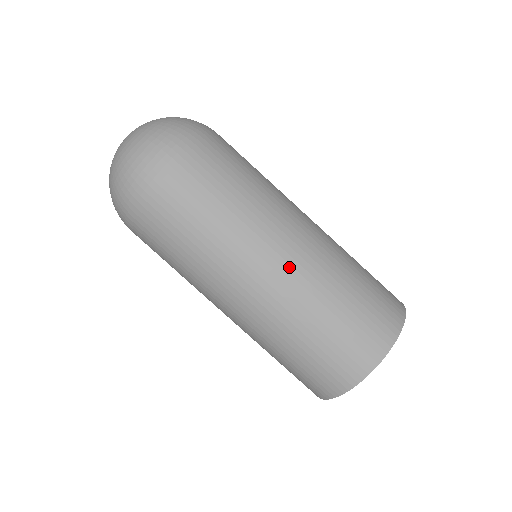
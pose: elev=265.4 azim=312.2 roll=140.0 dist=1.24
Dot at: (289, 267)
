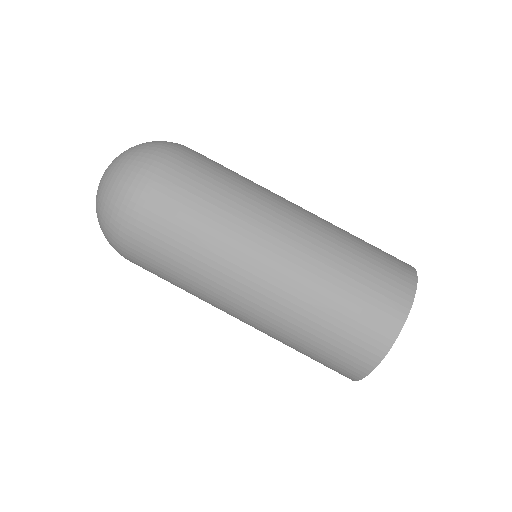
Dot at: (271, 286)
